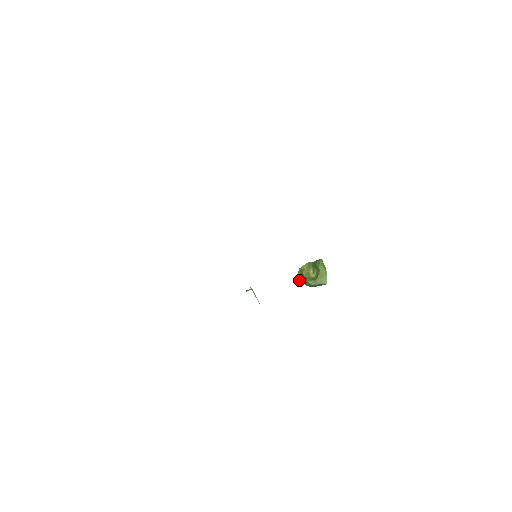
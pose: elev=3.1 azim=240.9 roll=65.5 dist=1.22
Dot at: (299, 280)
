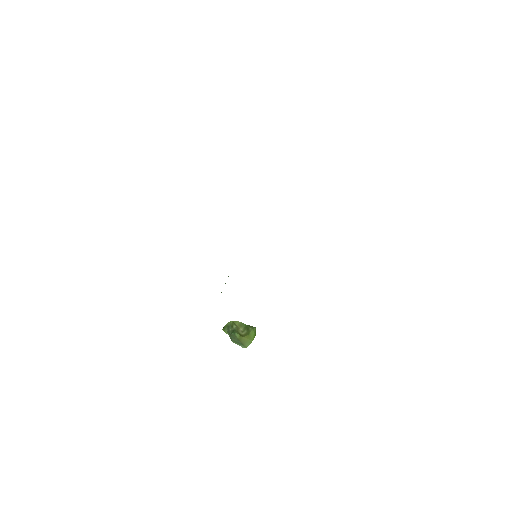
Dot at: (224, 328)
